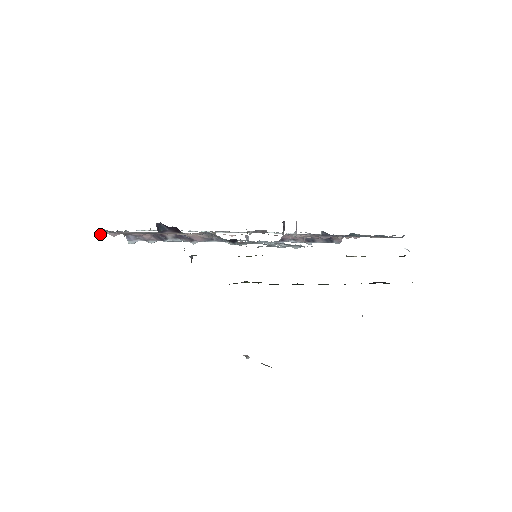
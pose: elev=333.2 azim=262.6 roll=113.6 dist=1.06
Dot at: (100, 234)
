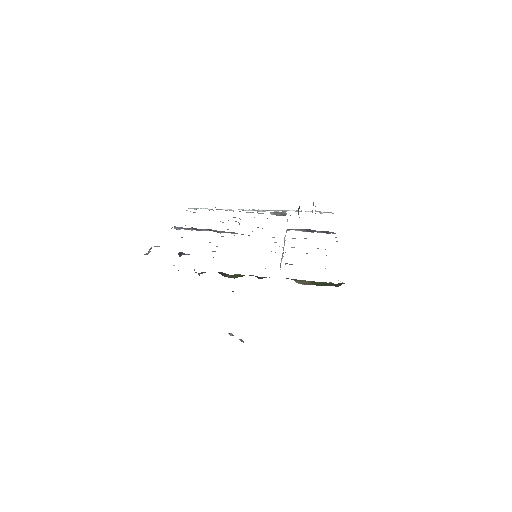
Dot at: (146, 254)
